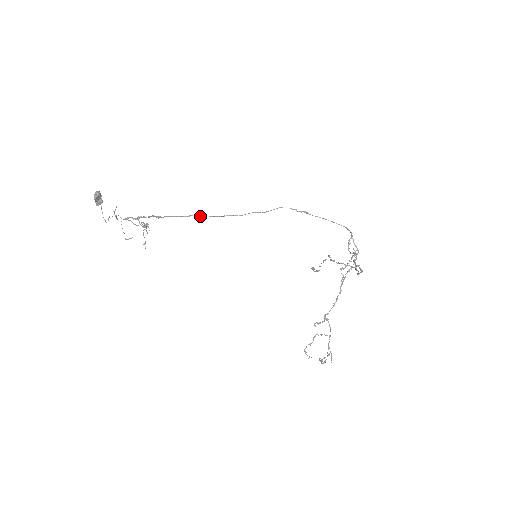
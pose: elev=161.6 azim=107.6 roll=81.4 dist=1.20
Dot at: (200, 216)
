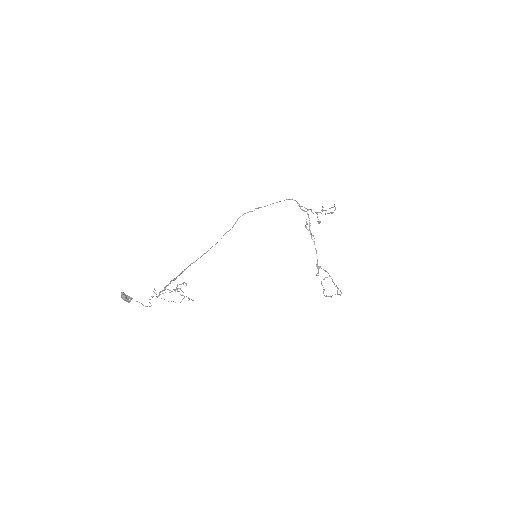
Dot at: occluded
